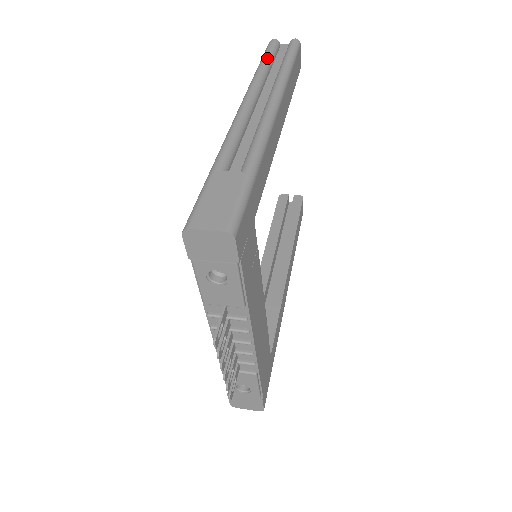
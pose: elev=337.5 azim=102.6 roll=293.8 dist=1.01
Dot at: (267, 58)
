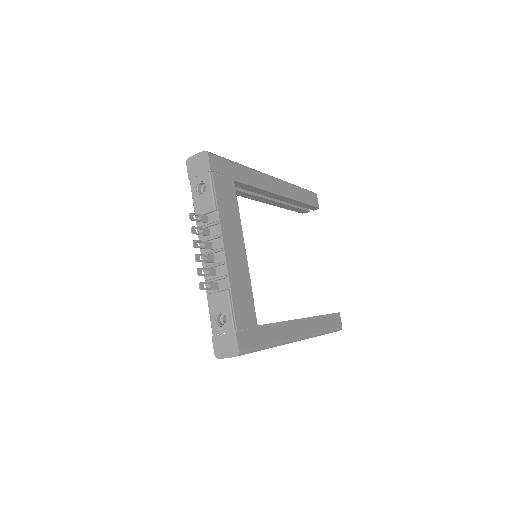
Dot at: occluded
